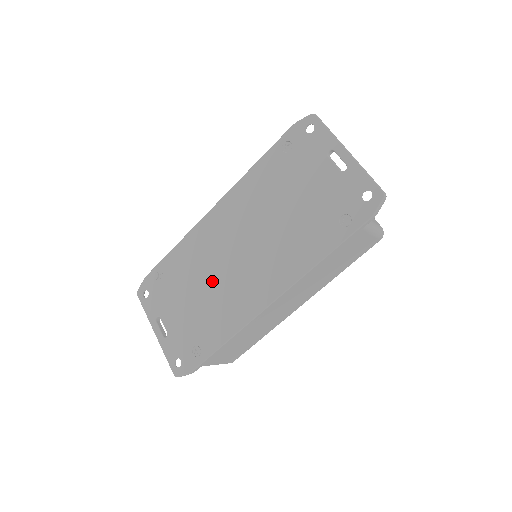
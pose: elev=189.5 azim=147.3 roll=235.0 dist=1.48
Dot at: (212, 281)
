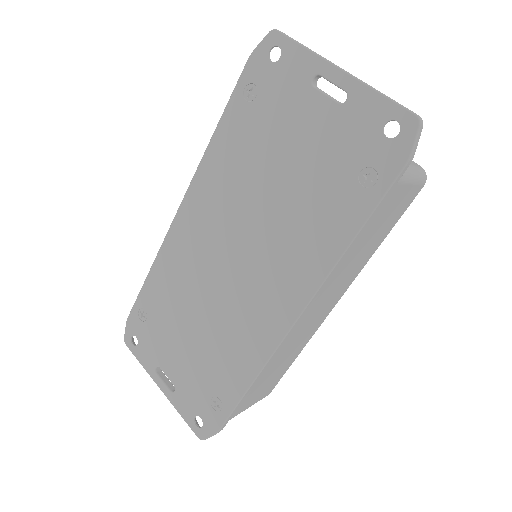
Dot at: (207, 308)
